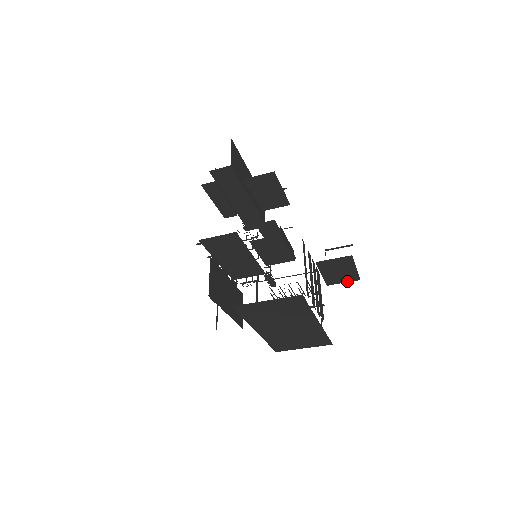
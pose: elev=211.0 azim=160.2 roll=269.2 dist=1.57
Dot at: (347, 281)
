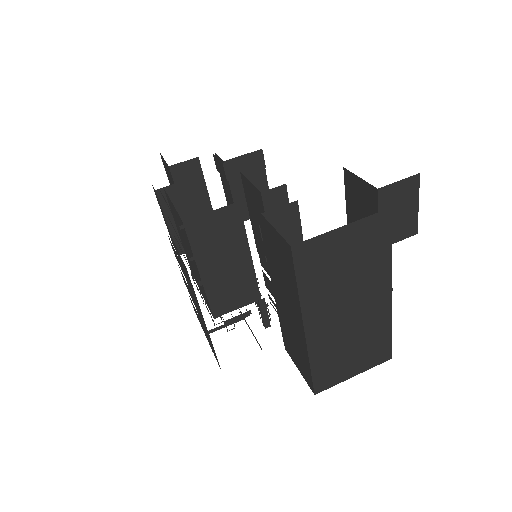
Dot at: (402, 237)
